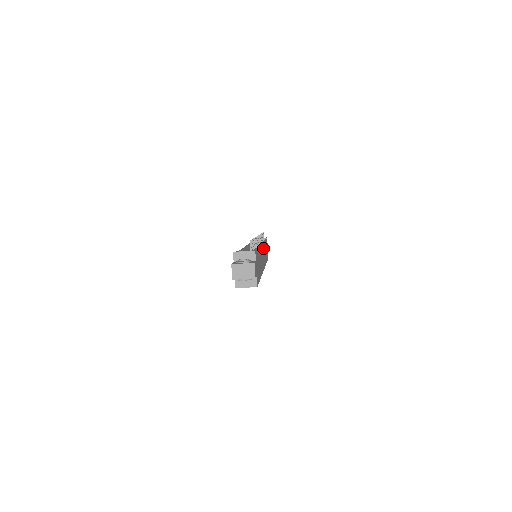
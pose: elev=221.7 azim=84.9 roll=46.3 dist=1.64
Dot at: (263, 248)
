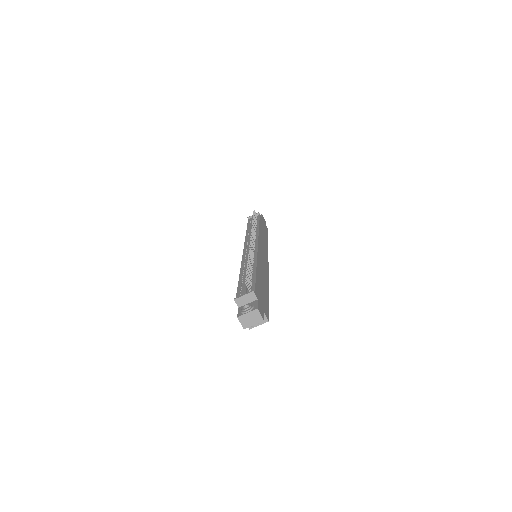
Dot at: (259, 245)
